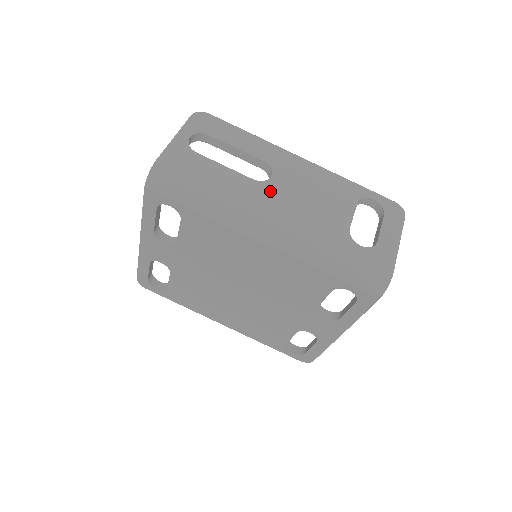
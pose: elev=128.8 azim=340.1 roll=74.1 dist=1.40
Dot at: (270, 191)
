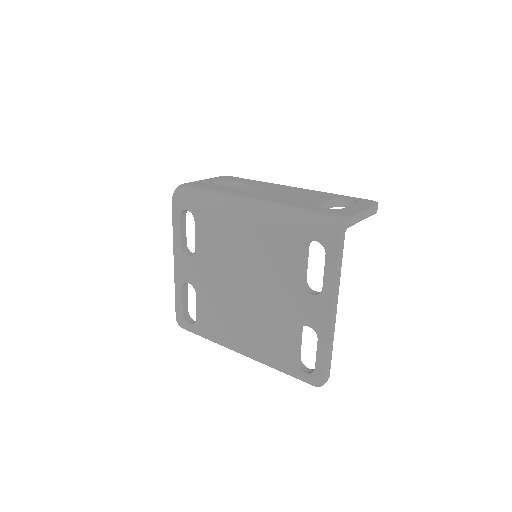
Dot at: (259, 193)
